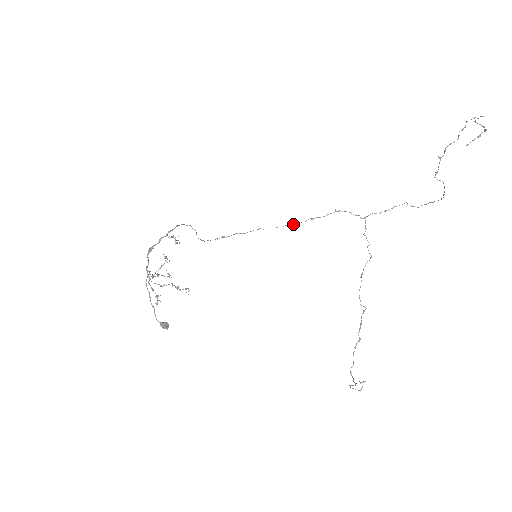
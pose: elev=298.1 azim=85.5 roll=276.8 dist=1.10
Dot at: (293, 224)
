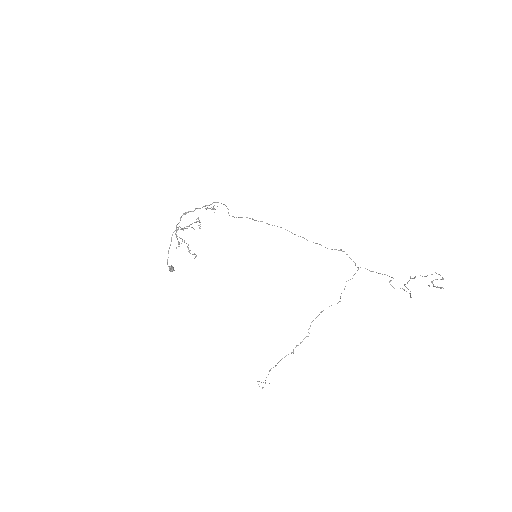
Dot at: (306, 239)
